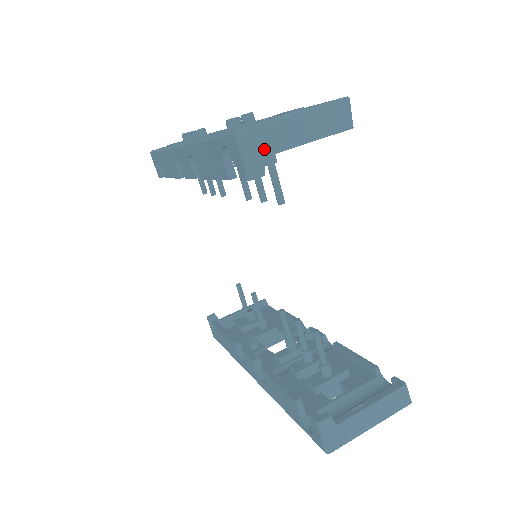
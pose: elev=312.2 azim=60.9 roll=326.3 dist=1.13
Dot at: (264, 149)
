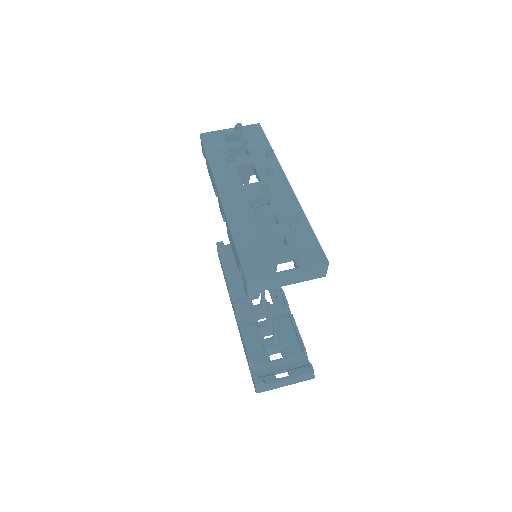
Dot at: (262, 288)
